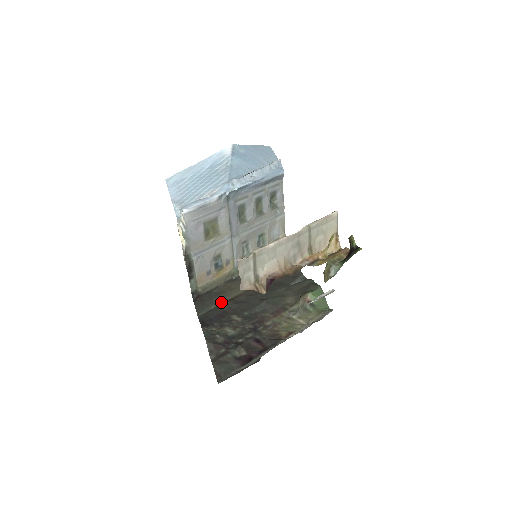
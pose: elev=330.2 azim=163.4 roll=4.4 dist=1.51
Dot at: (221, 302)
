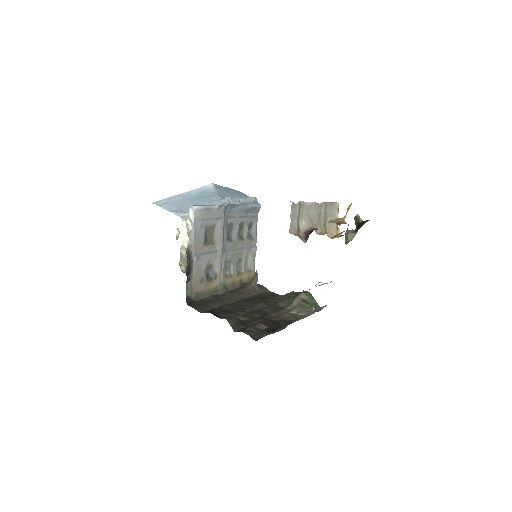
Dot at: (217, 306)
